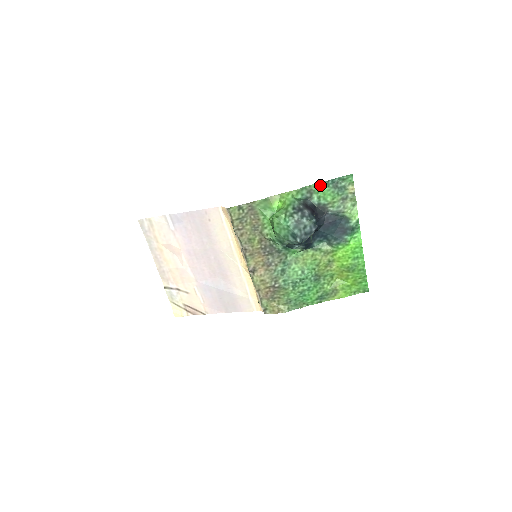
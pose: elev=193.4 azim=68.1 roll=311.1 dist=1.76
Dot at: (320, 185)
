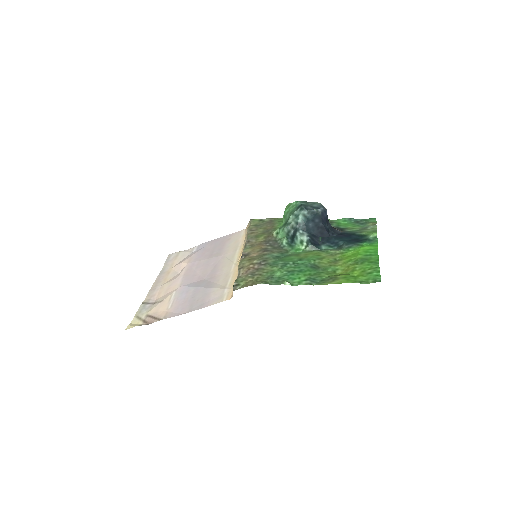
Dot at: (342, 220)
